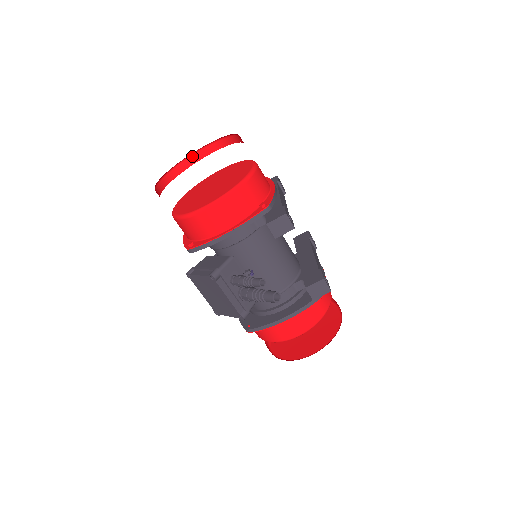
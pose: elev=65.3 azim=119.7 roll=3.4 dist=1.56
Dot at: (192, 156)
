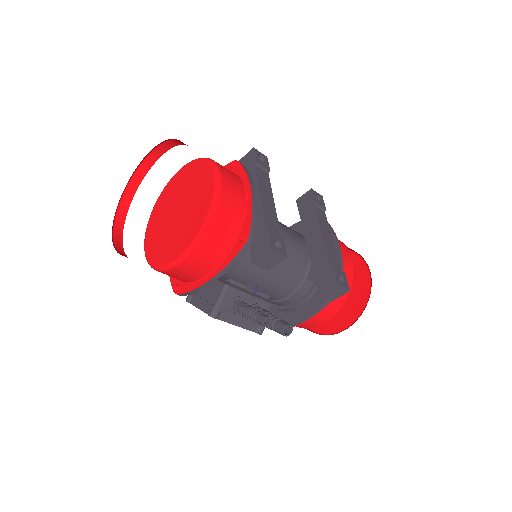
Dot at: (141, 164)
